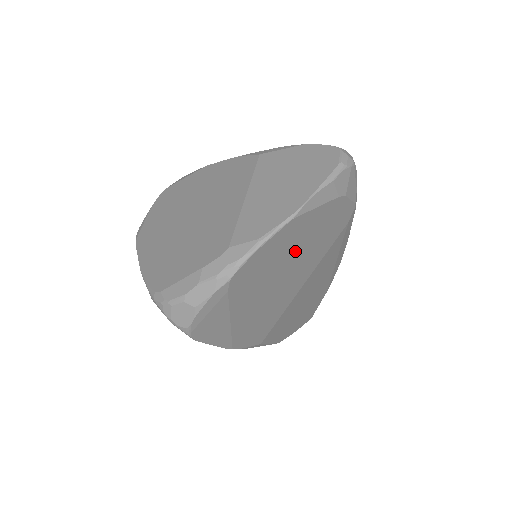
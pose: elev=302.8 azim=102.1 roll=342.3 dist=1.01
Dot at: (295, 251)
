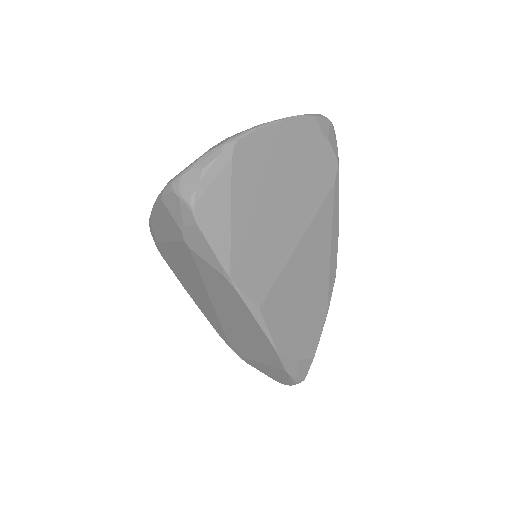
Dot at: (289, 170)
